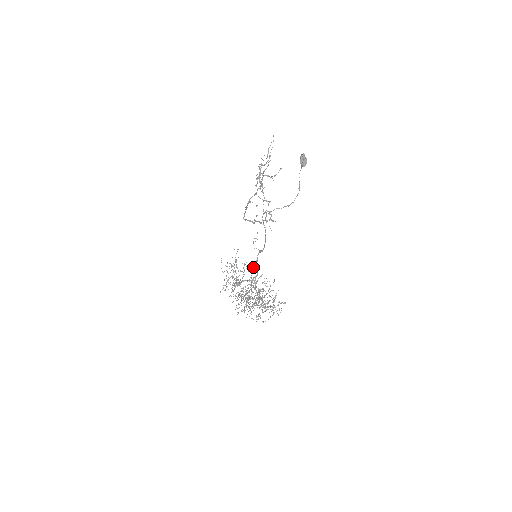
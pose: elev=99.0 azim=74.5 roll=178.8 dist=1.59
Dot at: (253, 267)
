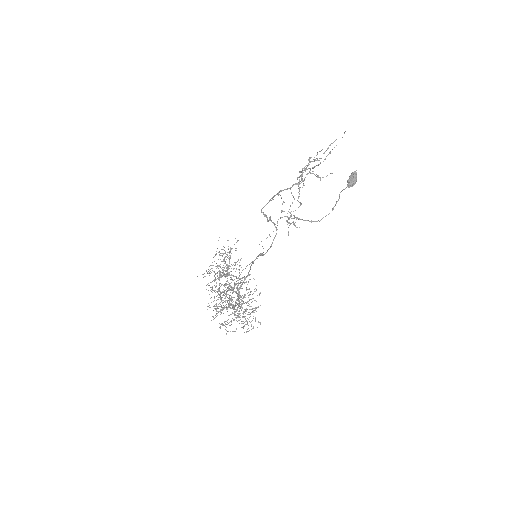
Dot at: occluded
